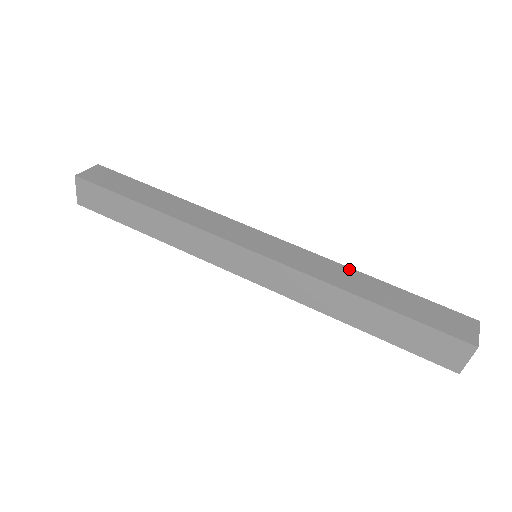
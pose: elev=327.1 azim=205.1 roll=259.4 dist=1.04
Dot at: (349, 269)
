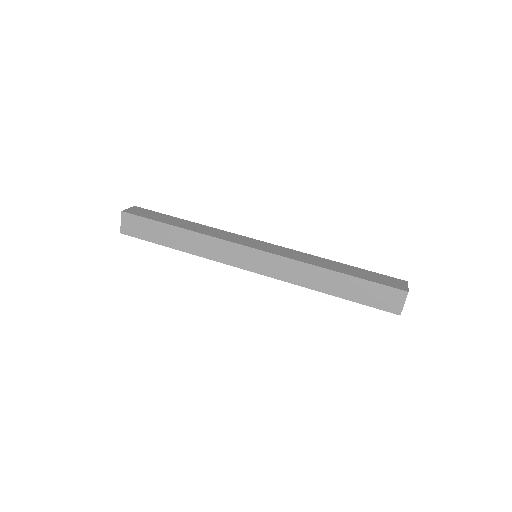
Dot at: (320, 258)
